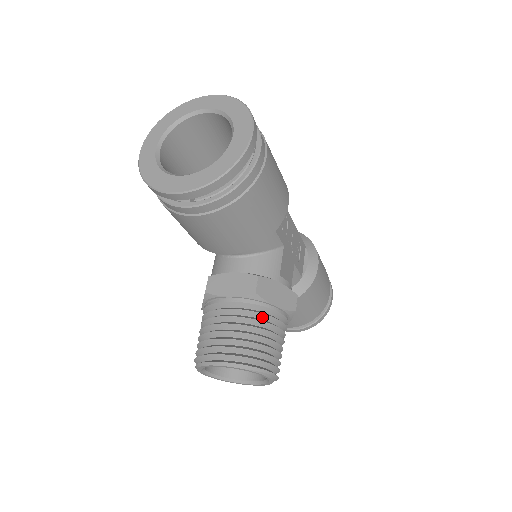
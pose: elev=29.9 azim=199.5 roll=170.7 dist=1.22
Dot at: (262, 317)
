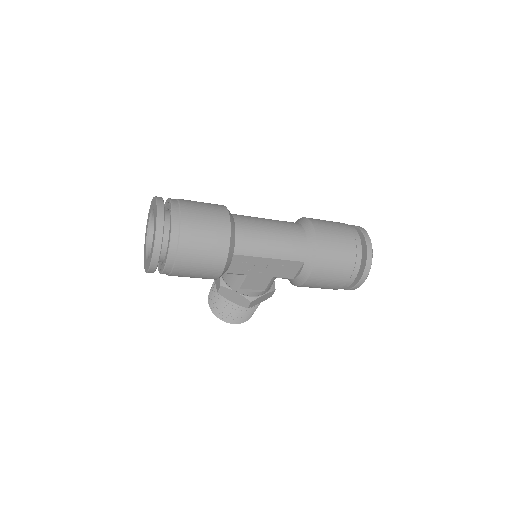
Dot at: (226, 301)
